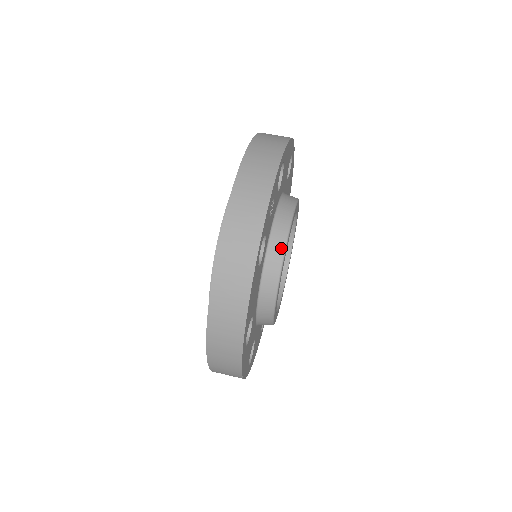
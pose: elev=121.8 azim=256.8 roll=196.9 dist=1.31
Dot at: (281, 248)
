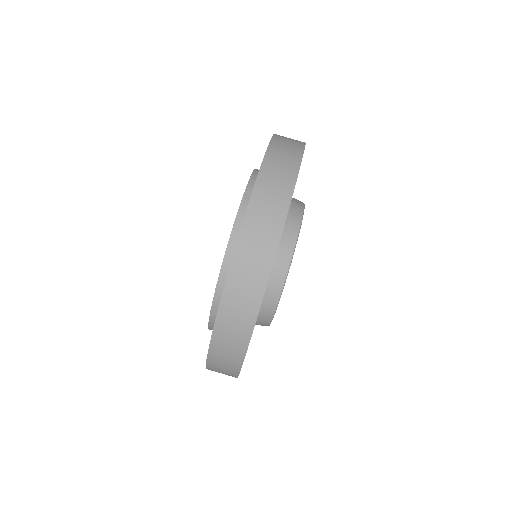
Dot at: (270, 314)
